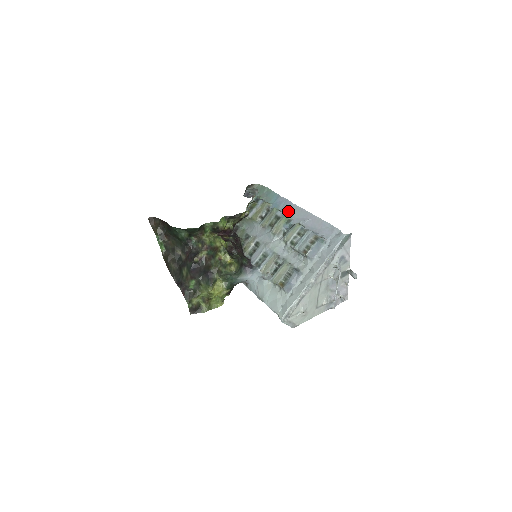
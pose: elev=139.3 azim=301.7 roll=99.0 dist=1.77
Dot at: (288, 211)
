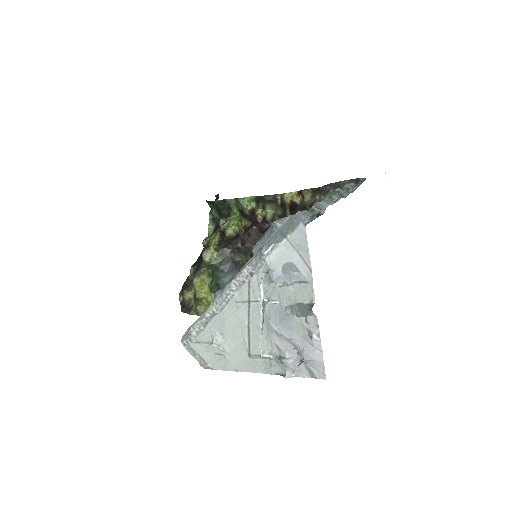
Dot at: occluded
